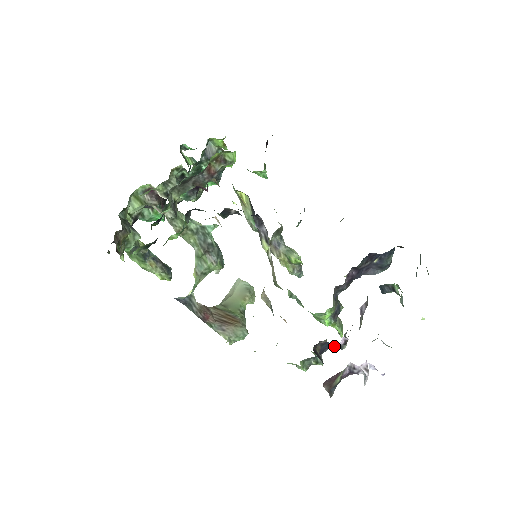
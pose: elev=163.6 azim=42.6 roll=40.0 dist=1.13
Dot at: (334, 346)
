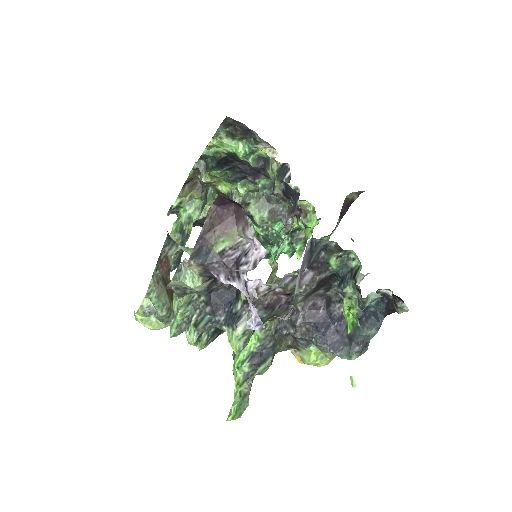
Dot at: (236, 307)
